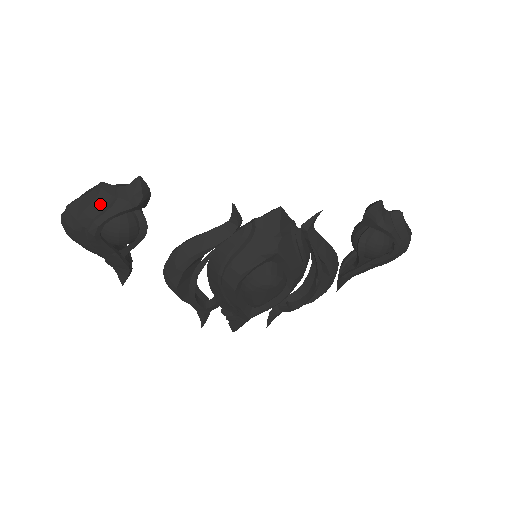
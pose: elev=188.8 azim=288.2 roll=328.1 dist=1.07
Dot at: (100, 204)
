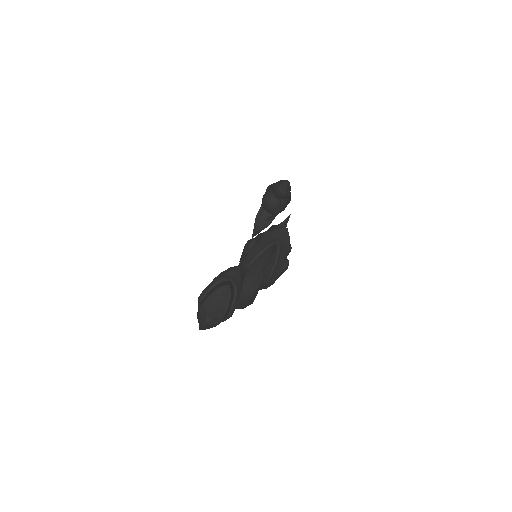
Dot at: (232, 298)
